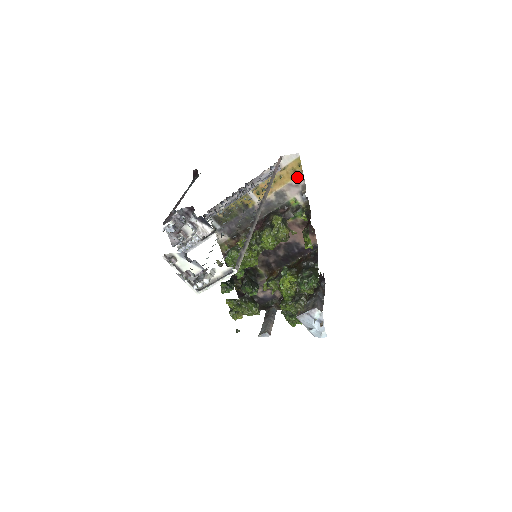
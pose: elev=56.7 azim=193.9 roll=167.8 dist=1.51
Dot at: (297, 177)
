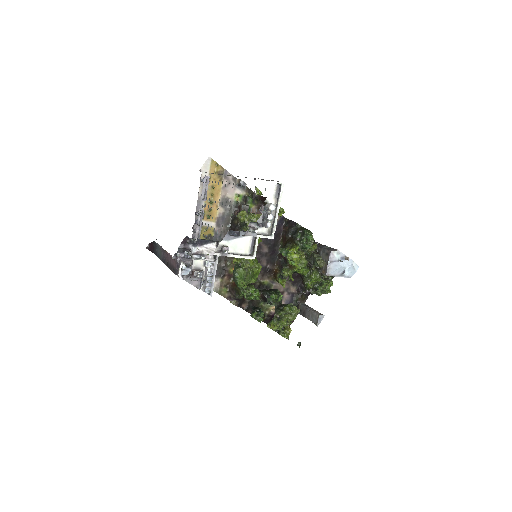
Dot at: (223, 176)
